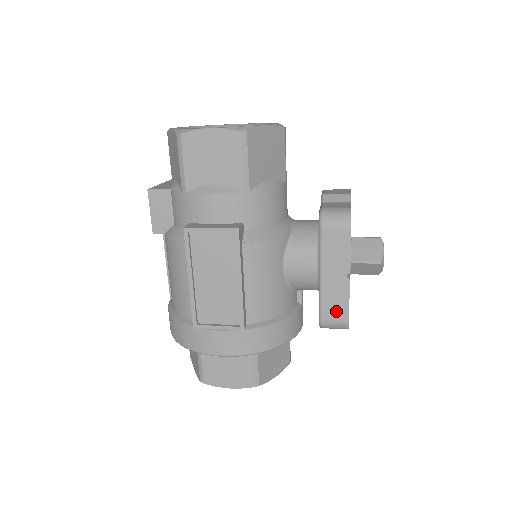
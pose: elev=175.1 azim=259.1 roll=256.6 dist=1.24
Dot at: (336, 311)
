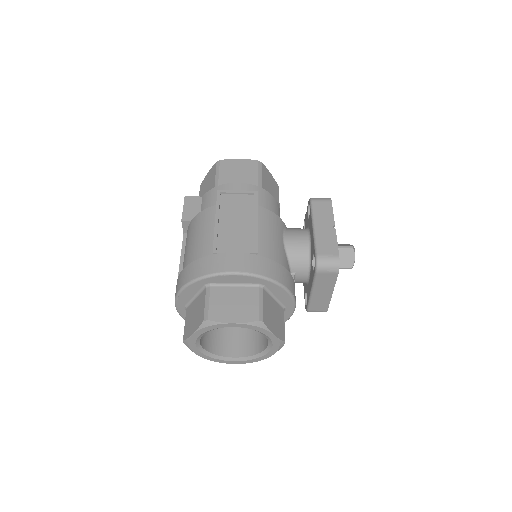
Dot at: (328, 249)
